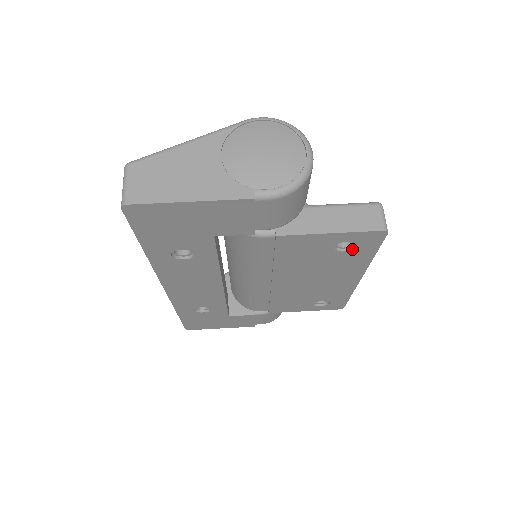
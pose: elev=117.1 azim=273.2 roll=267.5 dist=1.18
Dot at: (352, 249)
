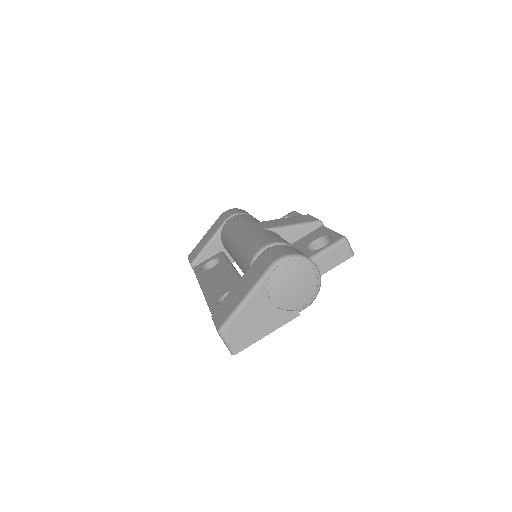
Dot at: occluded
